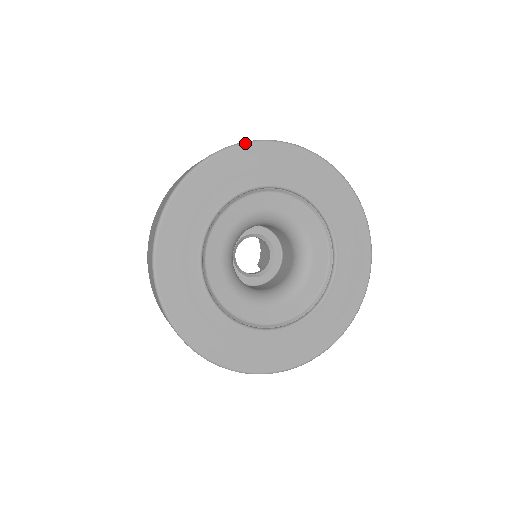
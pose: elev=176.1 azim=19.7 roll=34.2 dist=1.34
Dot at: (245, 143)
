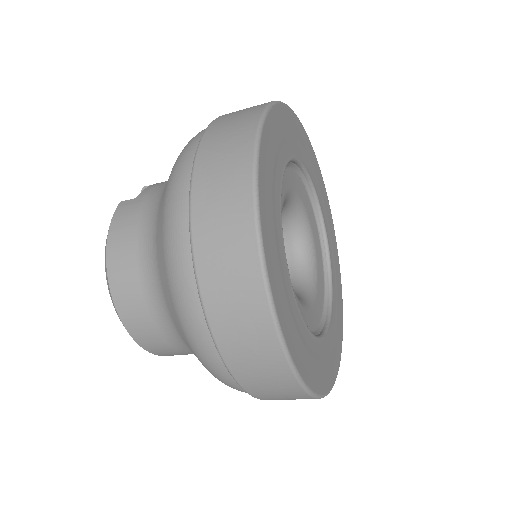
Dot at: (287, 105)
